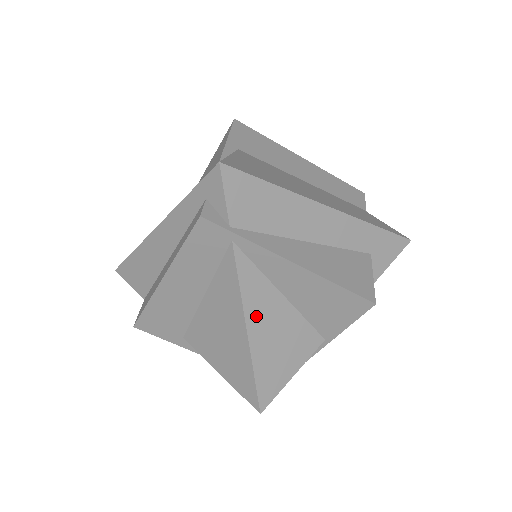
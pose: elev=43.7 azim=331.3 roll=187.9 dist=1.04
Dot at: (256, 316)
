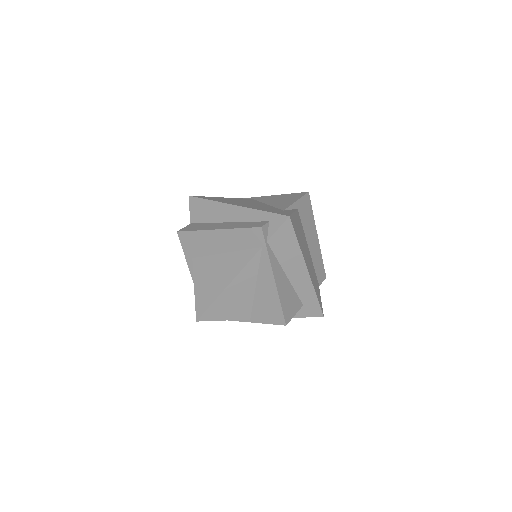
Dot at: (238, 283)
